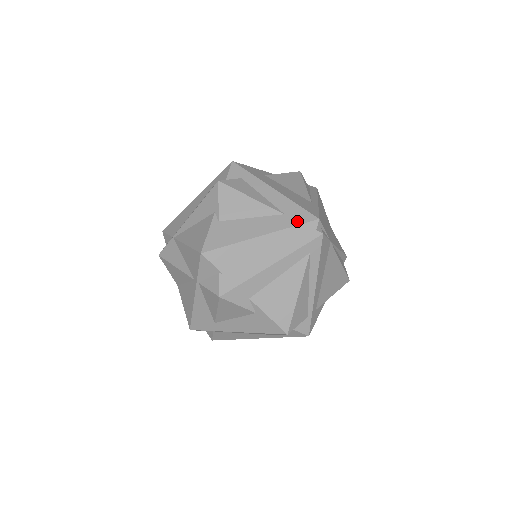
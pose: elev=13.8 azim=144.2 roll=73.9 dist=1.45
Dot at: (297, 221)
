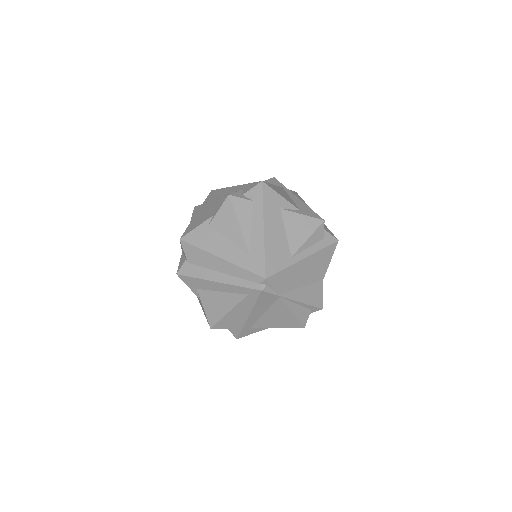
Dot at: (251, 267)
